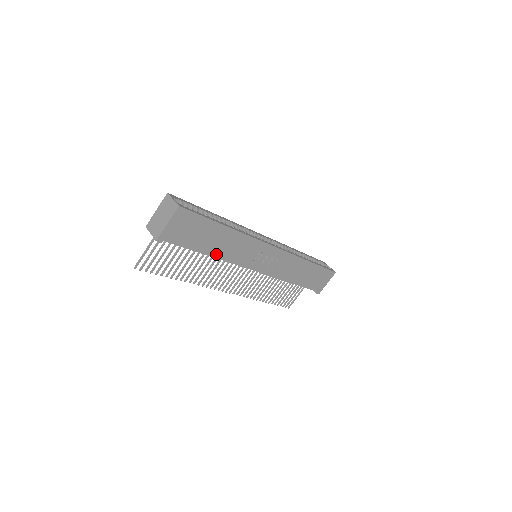
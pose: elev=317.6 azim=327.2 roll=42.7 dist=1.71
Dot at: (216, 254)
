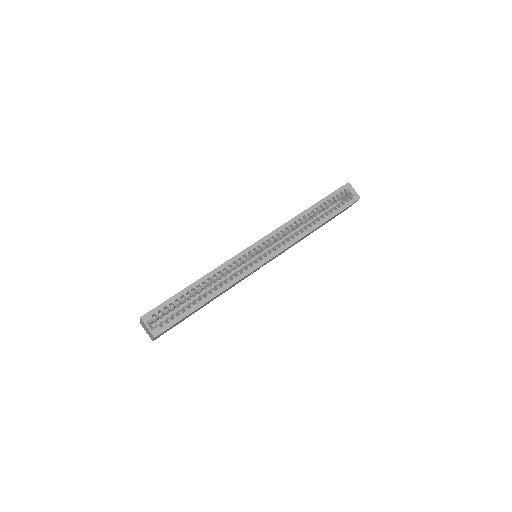
Dot at: occluded
